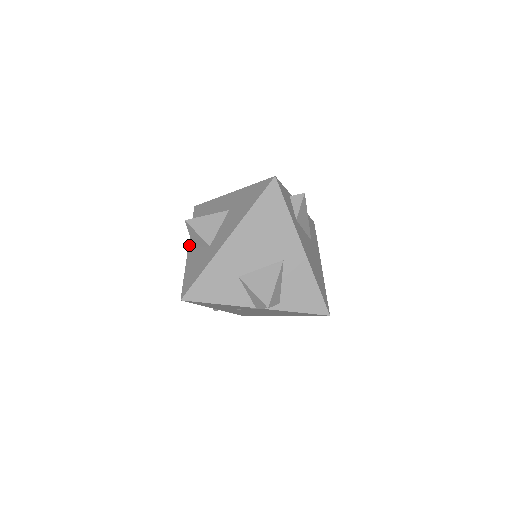
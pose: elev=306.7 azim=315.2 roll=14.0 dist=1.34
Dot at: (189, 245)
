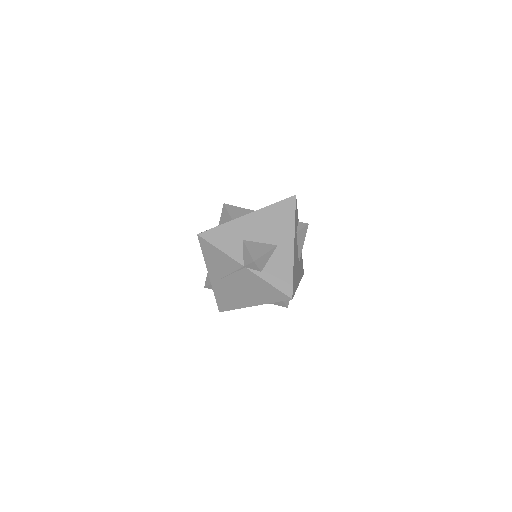
Dot at: occluded
